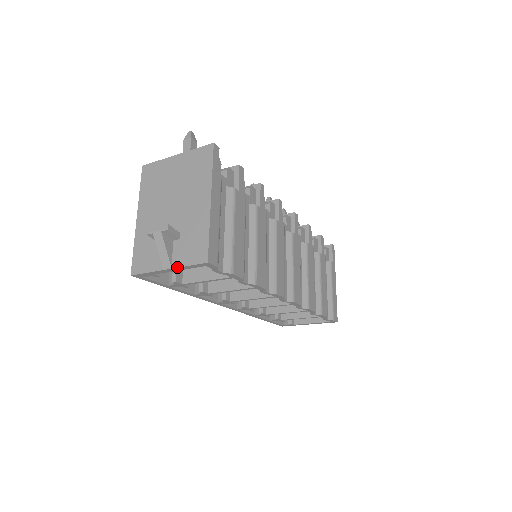
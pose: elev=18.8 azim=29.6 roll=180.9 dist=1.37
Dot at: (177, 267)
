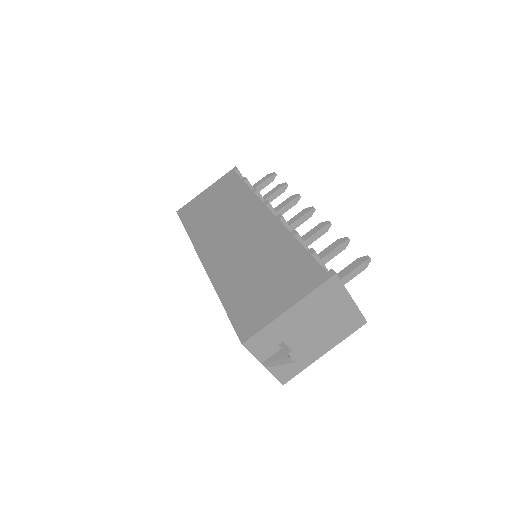
Dot at: (269, 371)
